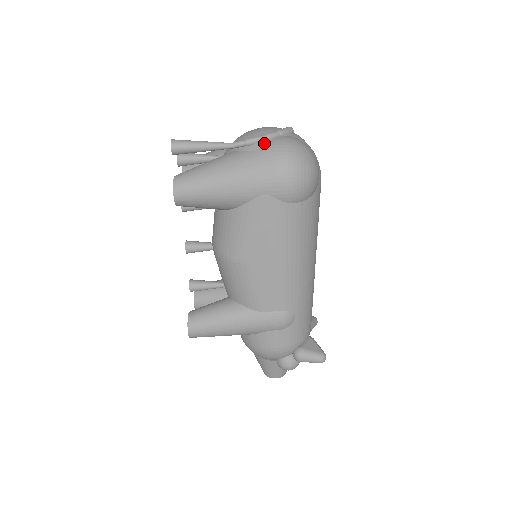
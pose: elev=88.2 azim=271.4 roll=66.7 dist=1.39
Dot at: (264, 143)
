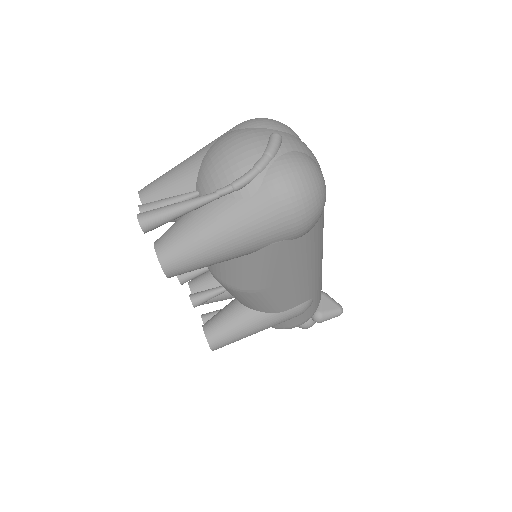
Dot at: (258, 183)
